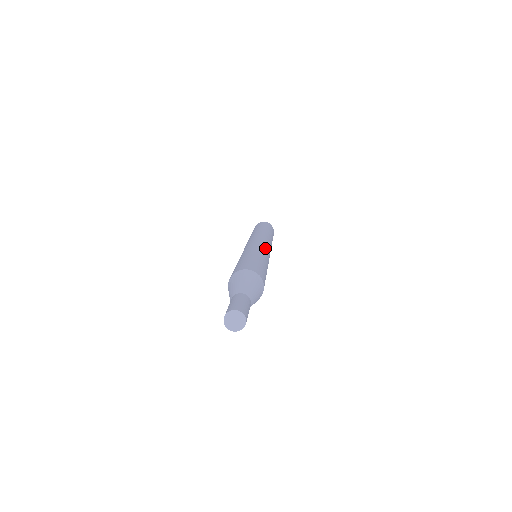
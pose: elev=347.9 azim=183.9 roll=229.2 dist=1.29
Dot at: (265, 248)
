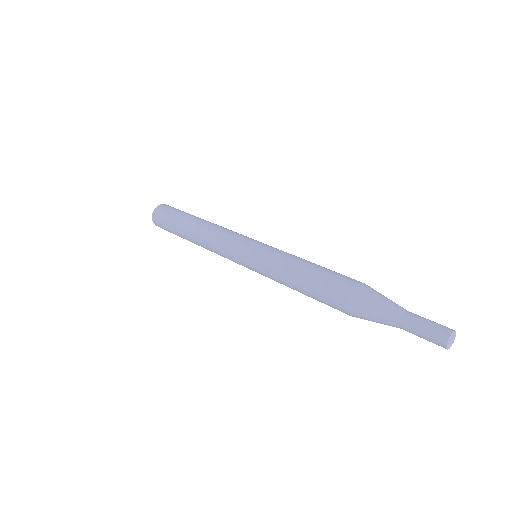
Dot at: occluded
